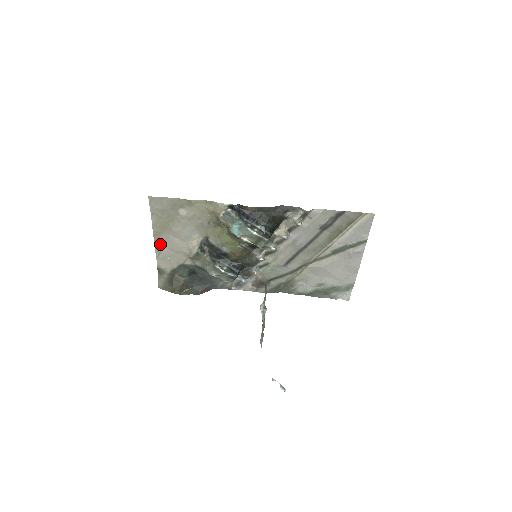
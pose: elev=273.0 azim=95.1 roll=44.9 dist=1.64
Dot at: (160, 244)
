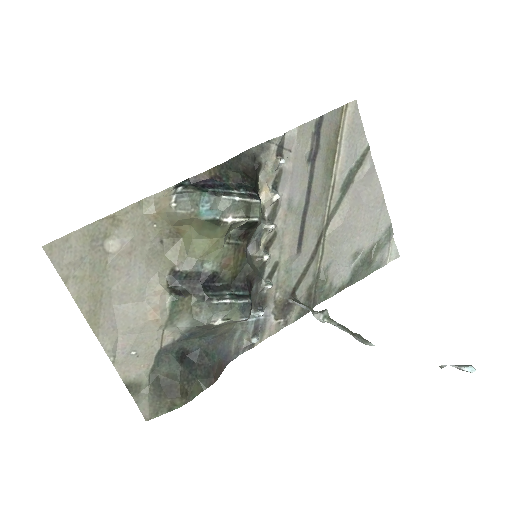
Dot at: (106, 334)
